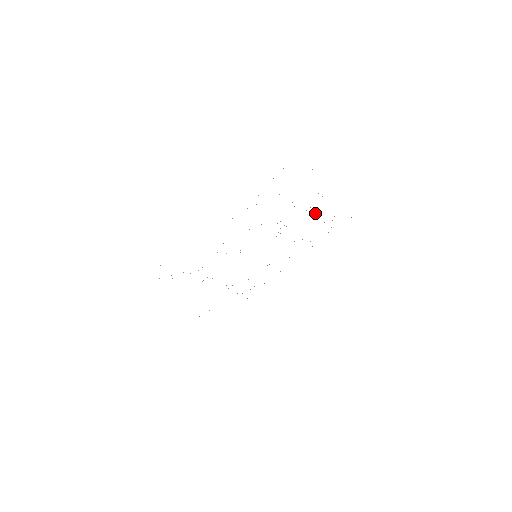
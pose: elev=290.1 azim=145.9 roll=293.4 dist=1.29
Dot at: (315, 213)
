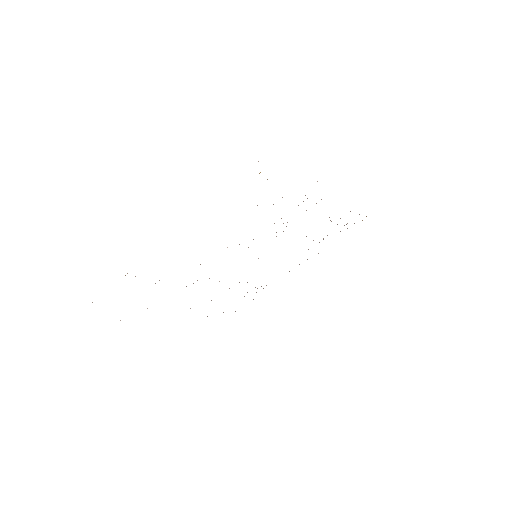
Dot at: occluded
